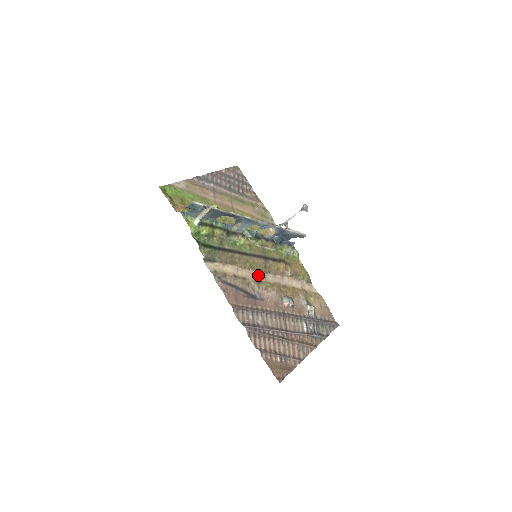
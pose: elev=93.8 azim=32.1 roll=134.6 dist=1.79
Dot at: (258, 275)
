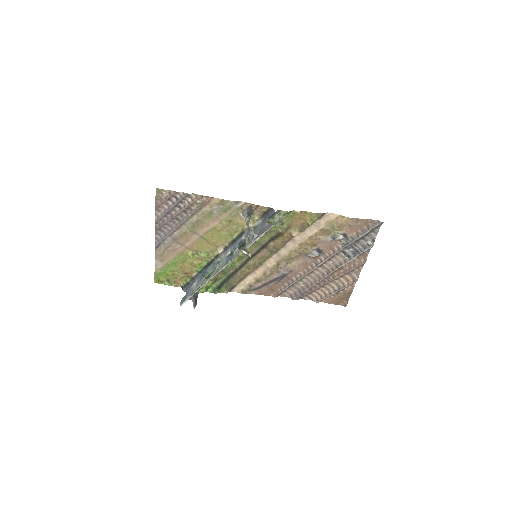
Dot at: (272, 260)
